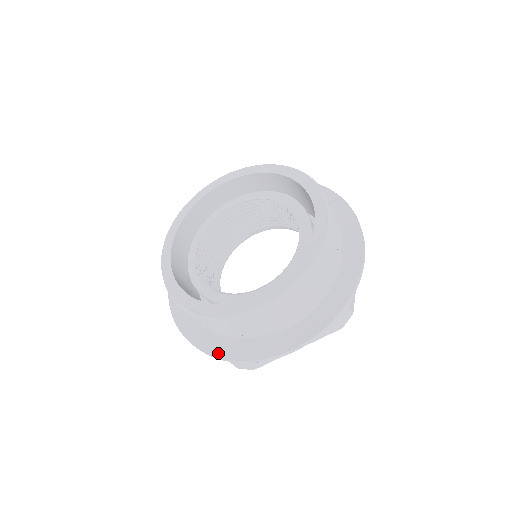
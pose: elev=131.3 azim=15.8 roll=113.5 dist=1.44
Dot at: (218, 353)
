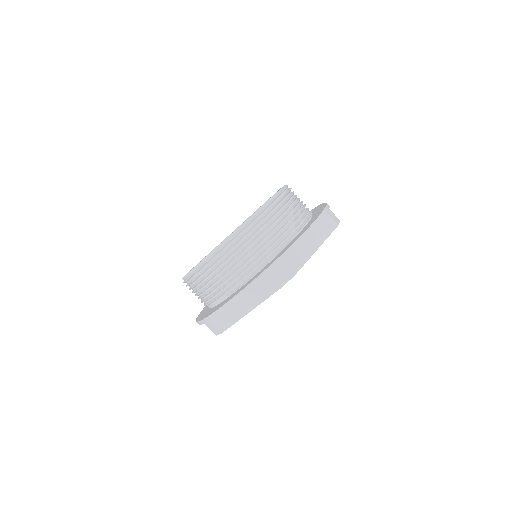
Dot at: (201, 318)
